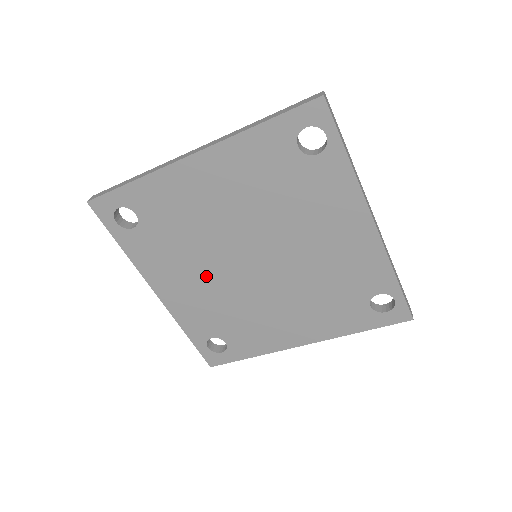
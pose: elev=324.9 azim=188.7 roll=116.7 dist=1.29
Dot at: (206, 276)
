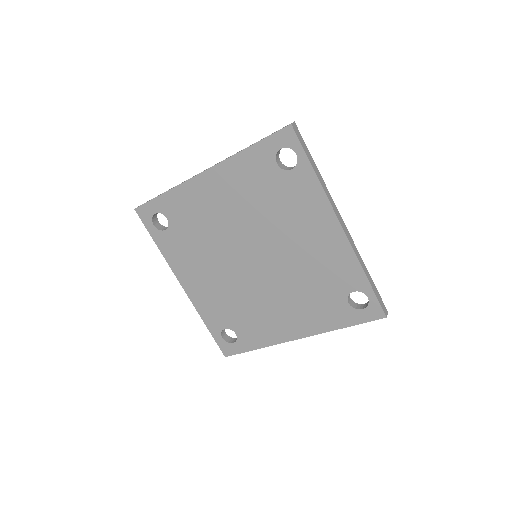
Dot at: (218, 271)
